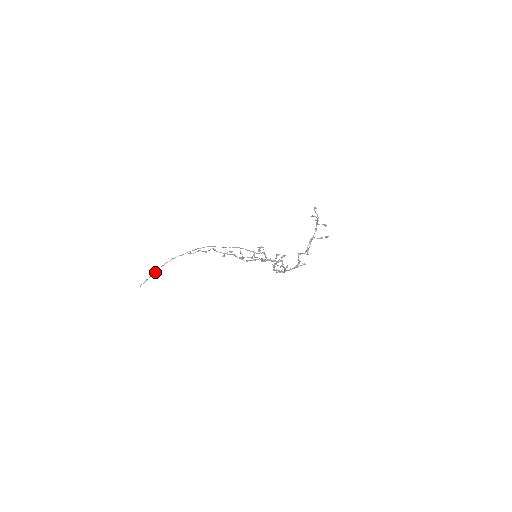
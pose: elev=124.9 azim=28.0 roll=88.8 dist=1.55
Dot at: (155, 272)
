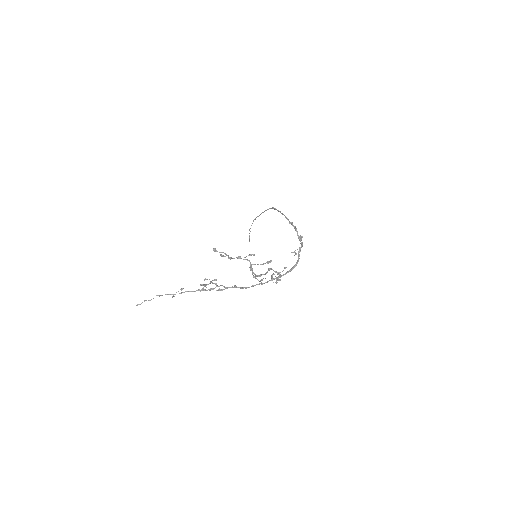
Dot at: occluded
